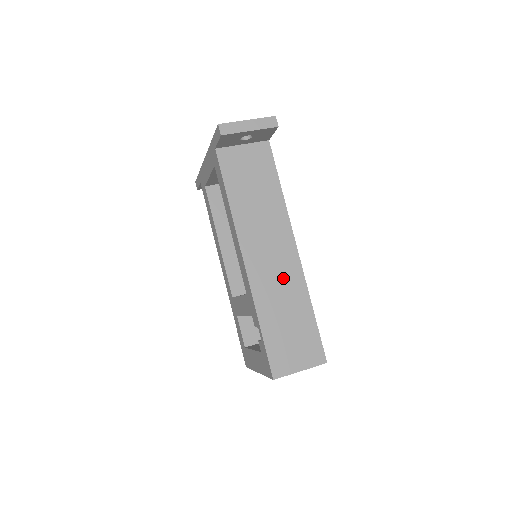
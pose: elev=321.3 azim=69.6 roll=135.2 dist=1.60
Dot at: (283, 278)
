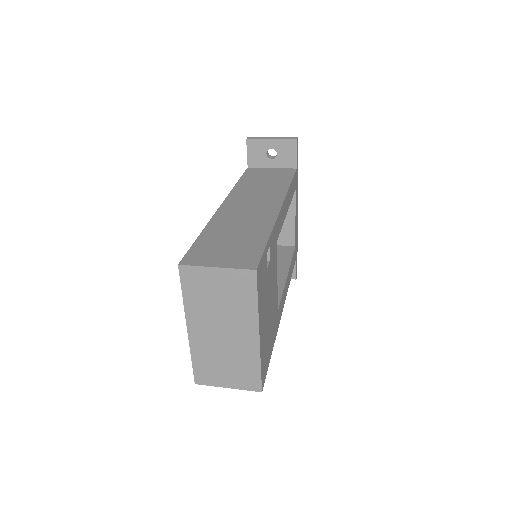
Dot at: (252, 216)
